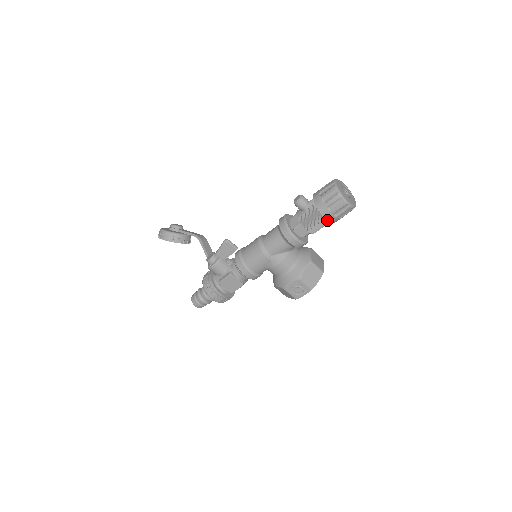
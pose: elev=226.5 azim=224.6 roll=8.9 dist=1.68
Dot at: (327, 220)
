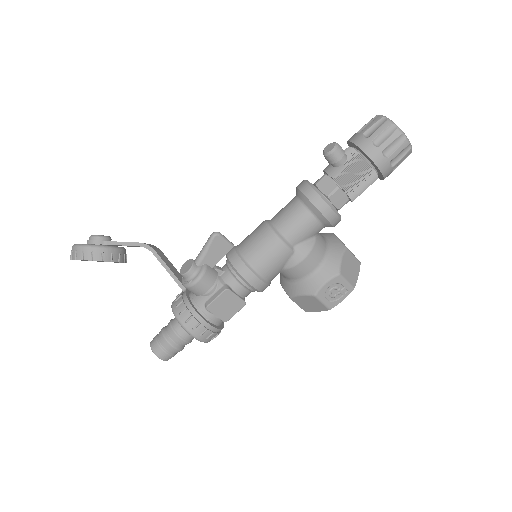
Dot at: (376, 175)
